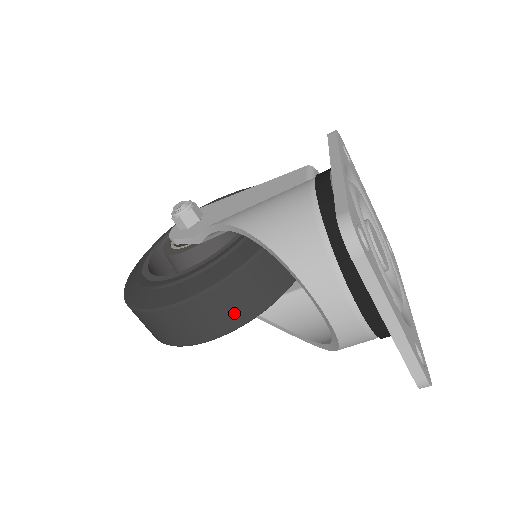
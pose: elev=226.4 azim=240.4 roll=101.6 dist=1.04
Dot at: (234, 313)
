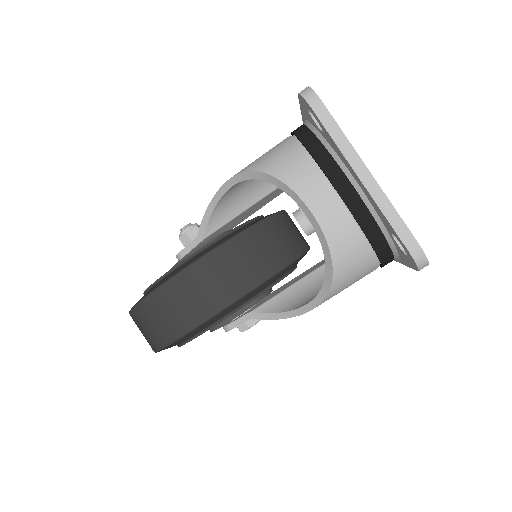
Dot at: (232, 281)
